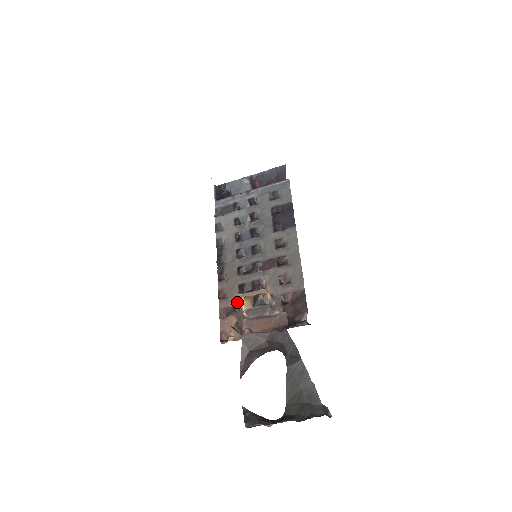
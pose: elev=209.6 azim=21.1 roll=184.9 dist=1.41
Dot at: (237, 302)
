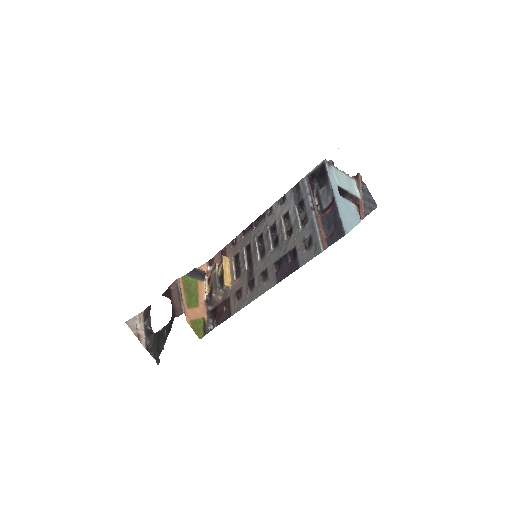
Dot at: (221, 261)
